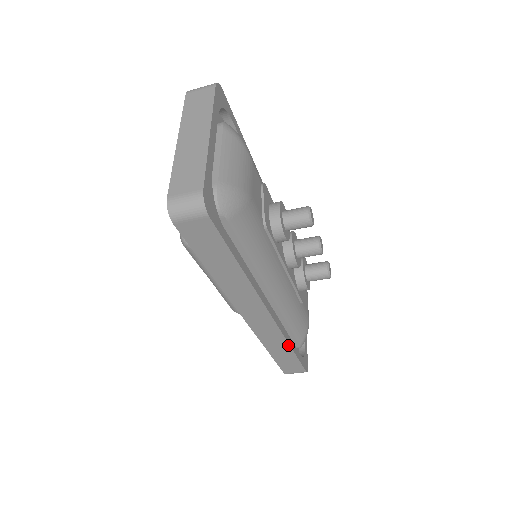
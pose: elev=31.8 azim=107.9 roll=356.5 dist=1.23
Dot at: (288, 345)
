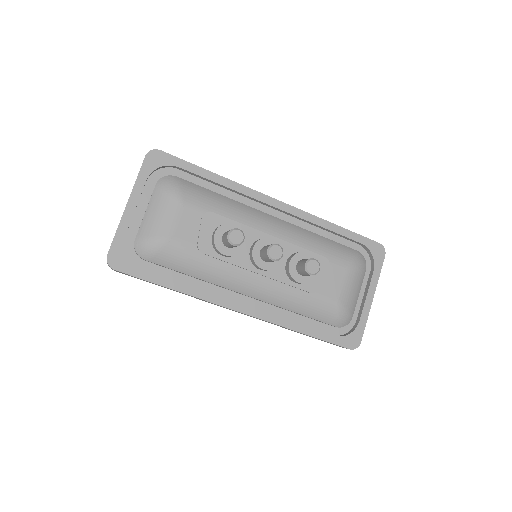
Dot at: (293, 330)
